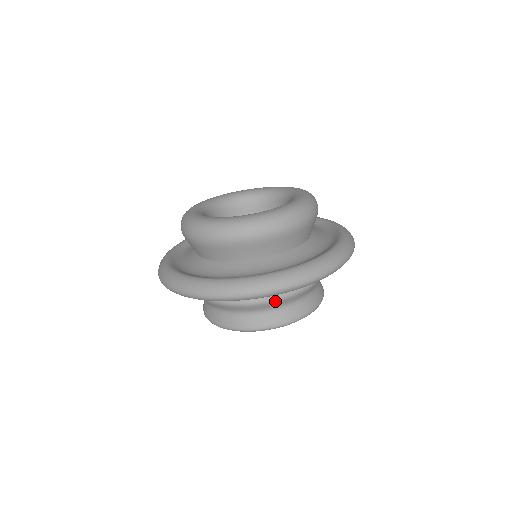
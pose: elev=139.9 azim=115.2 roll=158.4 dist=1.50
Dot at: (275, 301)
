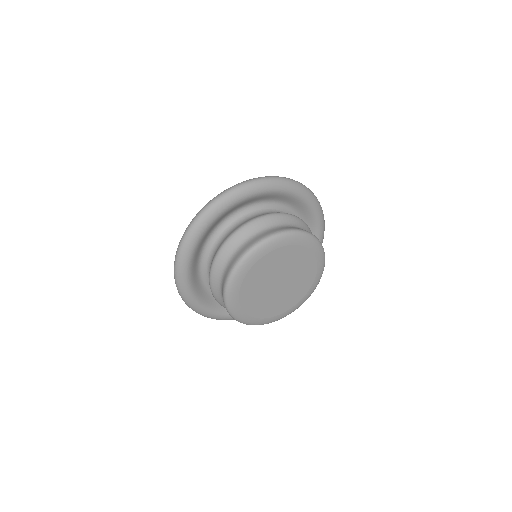
Dot at: (265, 217)
